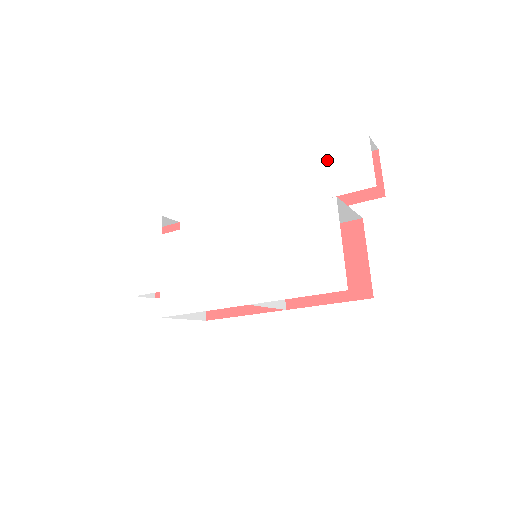
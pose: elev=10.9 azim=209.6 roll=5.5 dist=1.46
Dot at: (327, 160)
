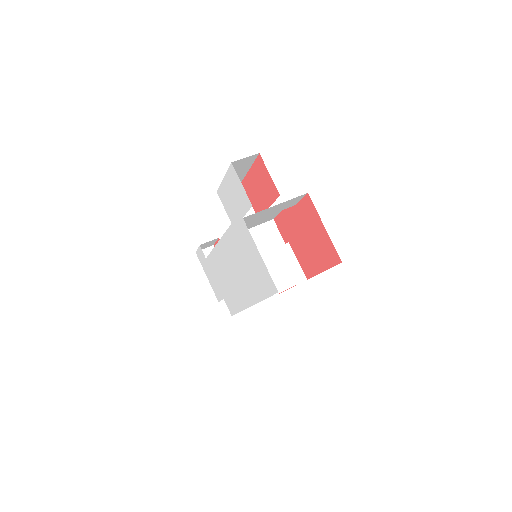
Dot at: (227, 188)
